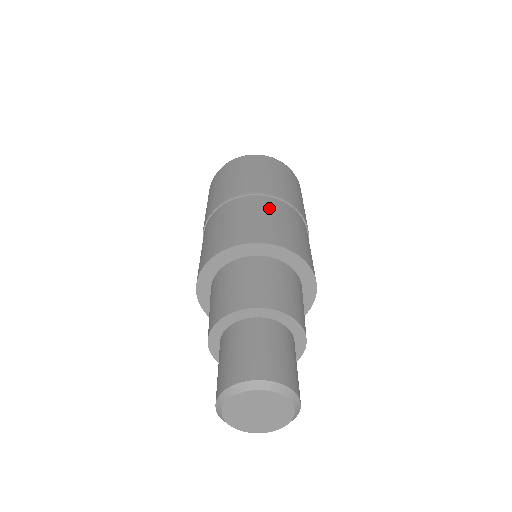
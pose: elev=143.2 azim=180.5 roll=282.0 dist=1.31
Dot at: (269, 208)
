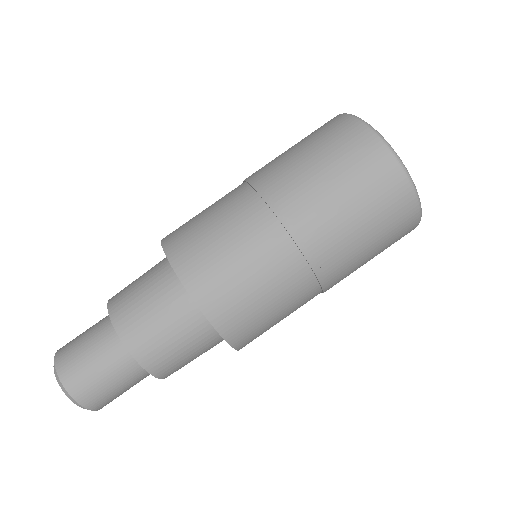
Dot at: (291, 296)
